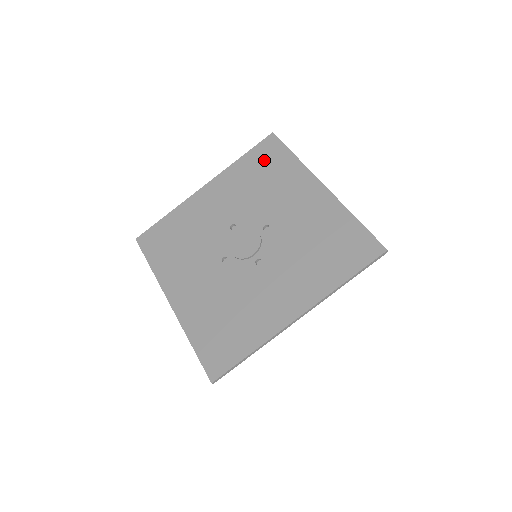
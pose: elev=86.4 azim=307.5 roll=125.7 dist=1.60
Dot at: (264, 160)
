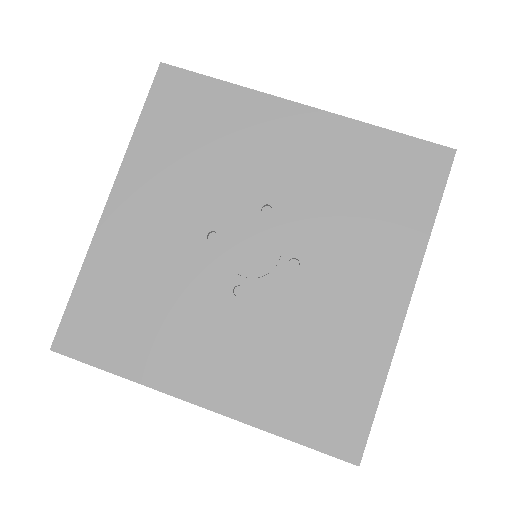
Dot at: (181, 112)
